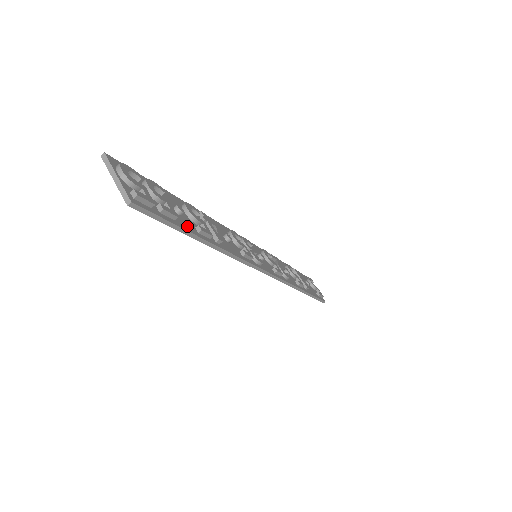
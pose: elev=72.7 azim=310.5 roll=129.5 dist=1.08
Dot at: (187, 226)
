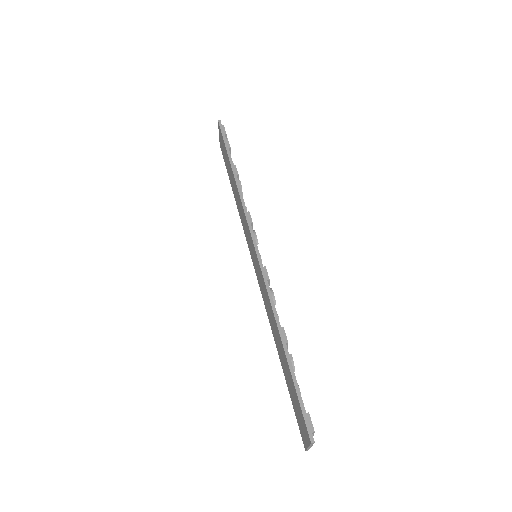
Dot at: occluded
